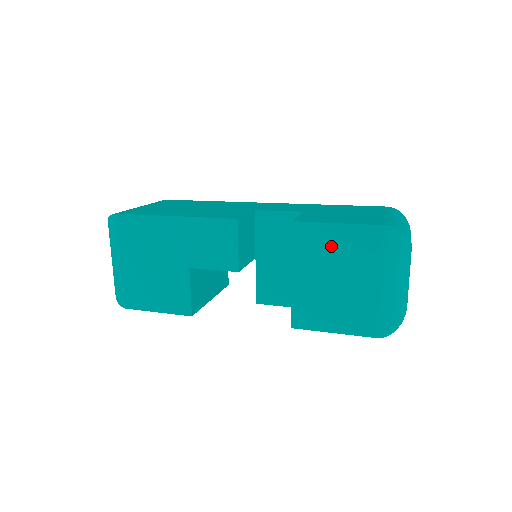
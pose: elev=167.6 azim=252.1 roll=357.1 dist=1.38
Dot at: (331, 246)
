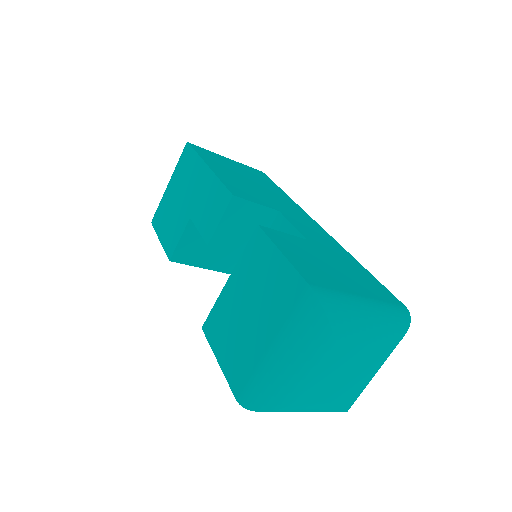
Dot at: (265, 272)
